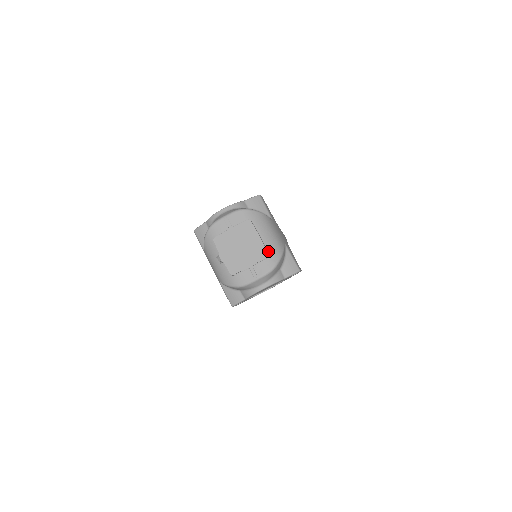
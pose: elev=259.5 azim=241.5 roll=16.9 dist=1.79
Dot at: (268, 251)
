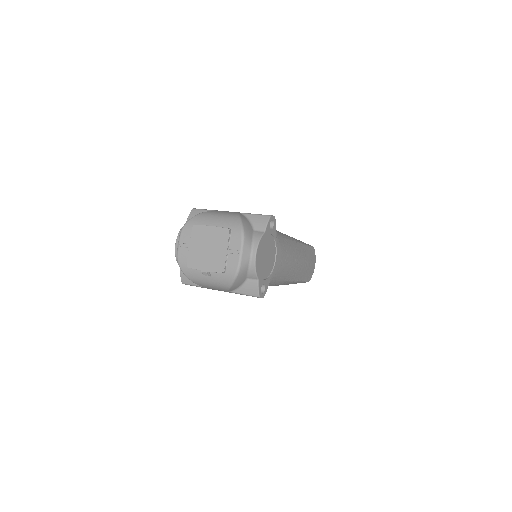
Dot at: (227, 227)
